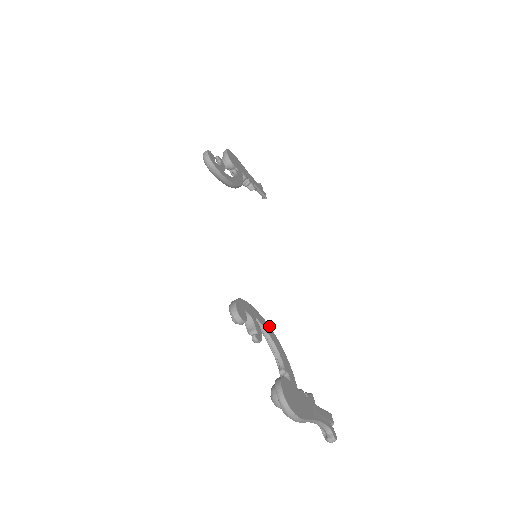
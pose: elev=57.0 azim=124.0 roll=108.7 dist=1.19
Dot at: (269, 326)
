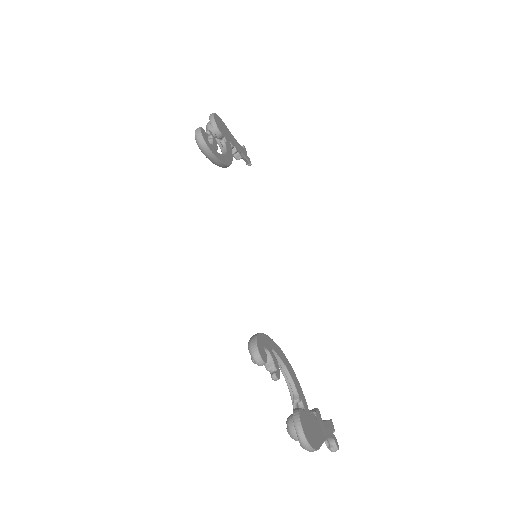
Dot at: (281, 351)
